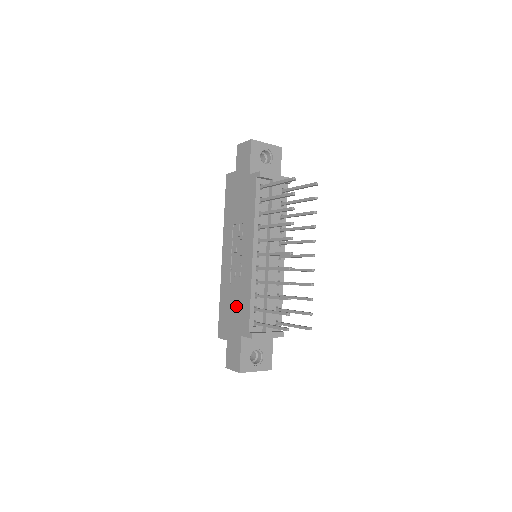
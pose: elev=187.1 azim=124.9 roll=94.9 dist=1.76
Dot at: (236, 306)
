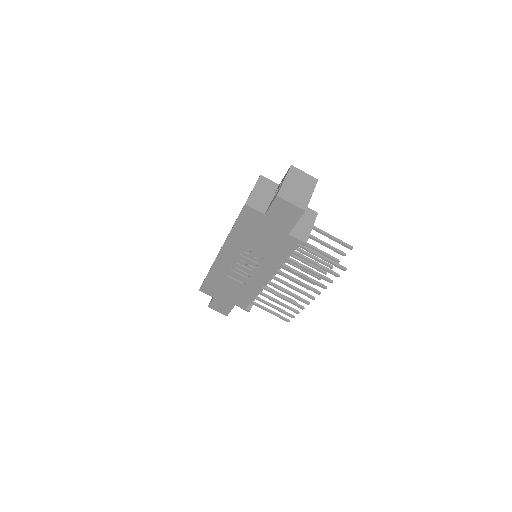
Dot at: (233, 291)
